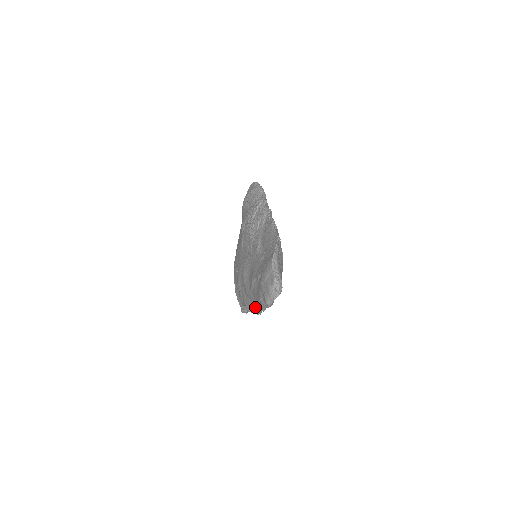
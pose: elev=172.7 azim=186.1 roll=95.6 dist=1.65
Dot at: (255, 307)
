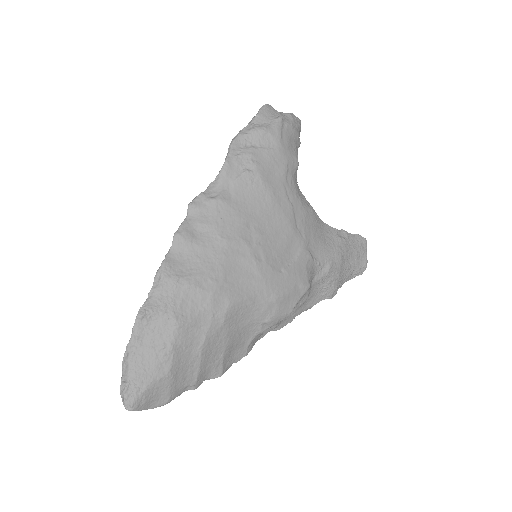
Dot at: occluded
